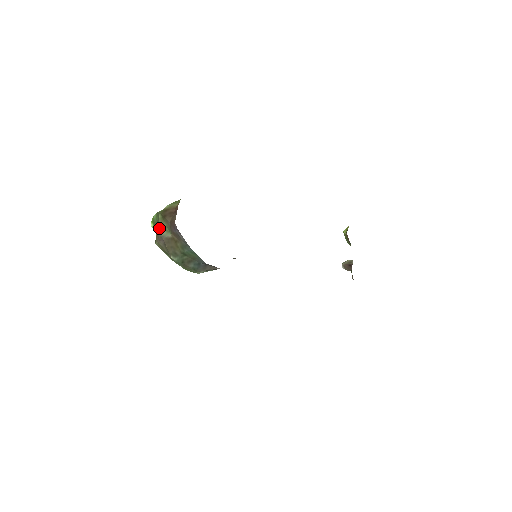
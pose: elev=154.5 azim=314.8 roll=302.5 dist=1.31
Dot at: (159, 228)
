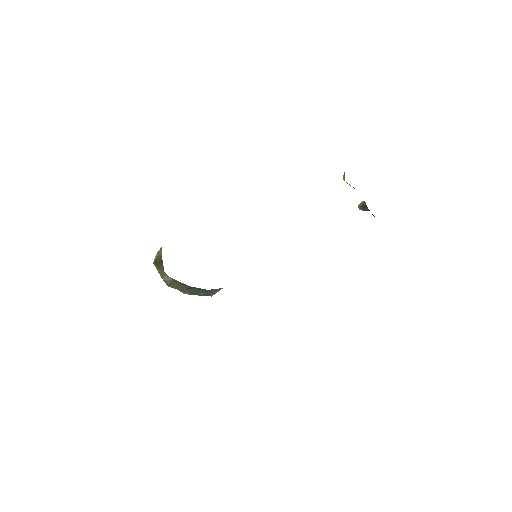
Dot at: (160, 275)
